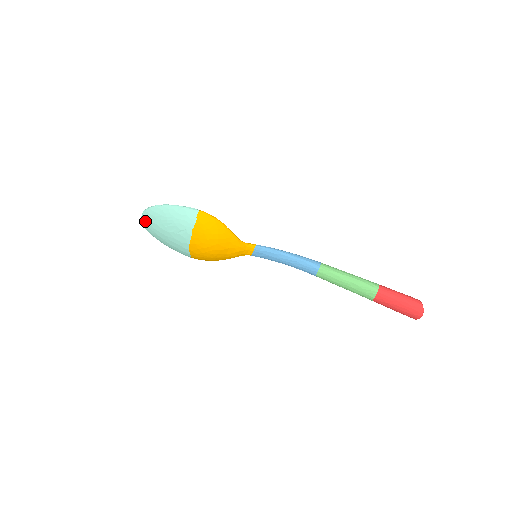
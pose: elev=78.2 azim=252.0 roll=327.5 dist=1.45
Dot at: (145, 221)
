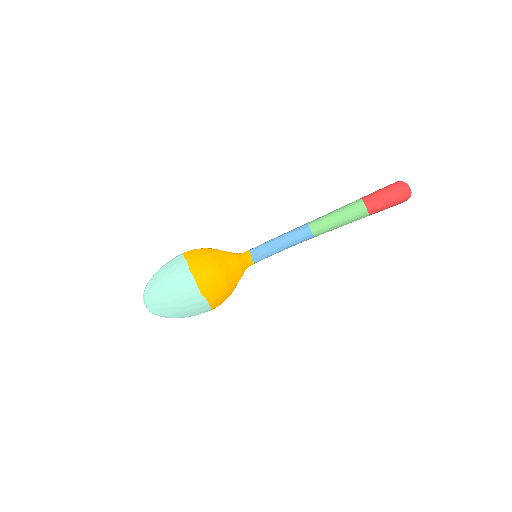
Dot at: (150, 305)
